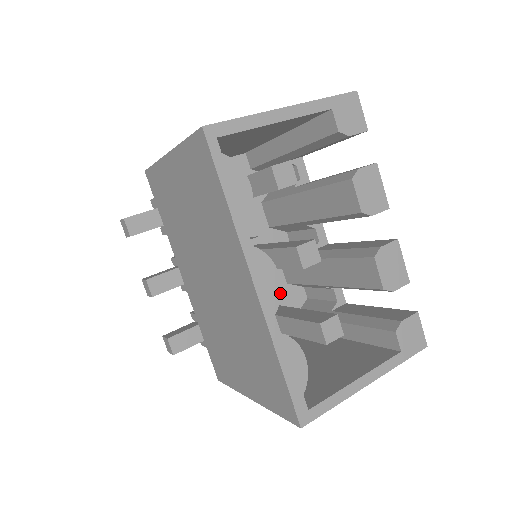
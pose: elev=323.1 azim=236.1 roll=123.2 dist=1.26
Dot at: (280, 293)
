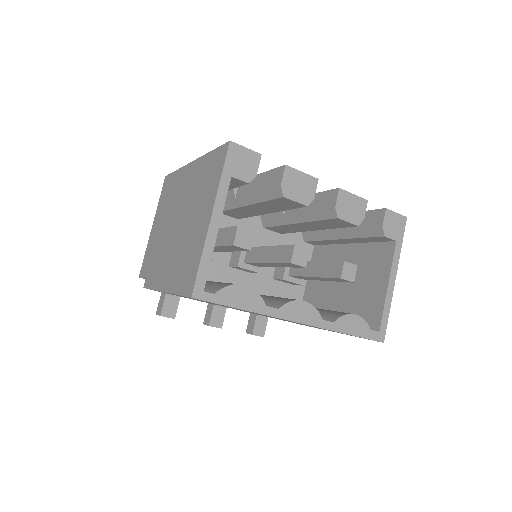
Dot at: (314, 308)
